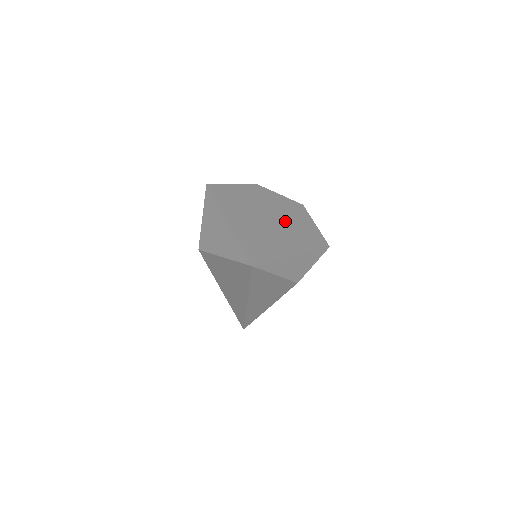
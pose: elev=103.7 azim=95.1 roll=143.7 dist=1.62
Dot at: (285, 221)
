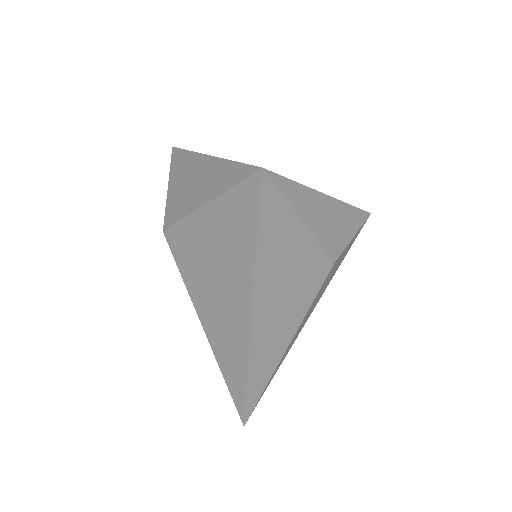
Dot at: occluded
